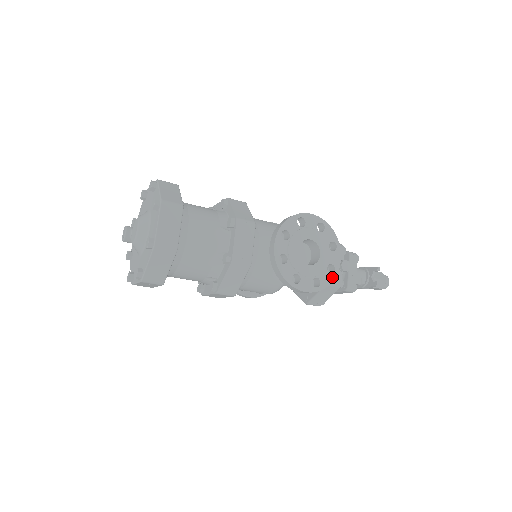
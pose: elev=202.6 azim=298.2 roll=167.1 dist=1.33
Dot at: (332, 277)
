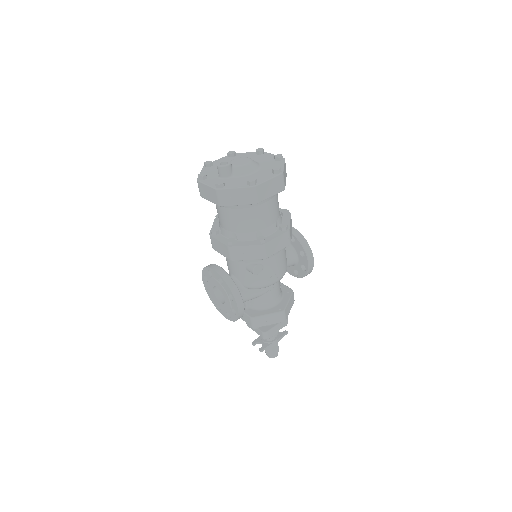
Dot at: occluded
